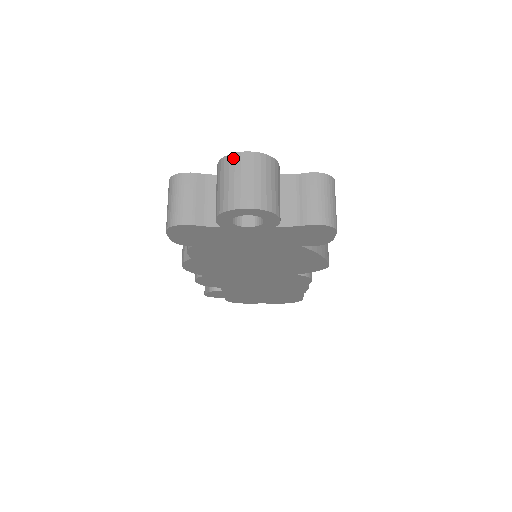
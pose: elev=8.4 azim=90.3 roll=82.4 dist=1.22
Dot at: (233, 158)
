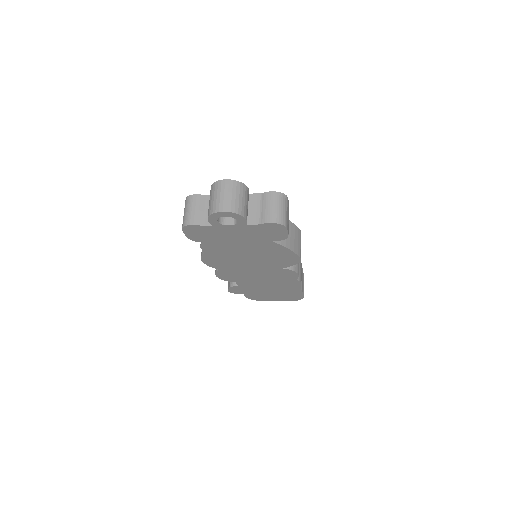
Dot at: (217, 184)
